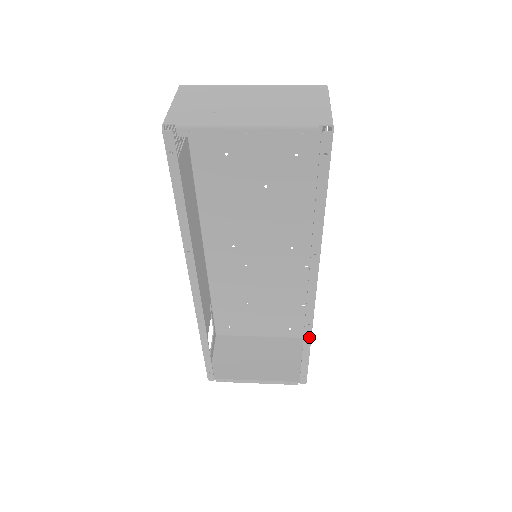
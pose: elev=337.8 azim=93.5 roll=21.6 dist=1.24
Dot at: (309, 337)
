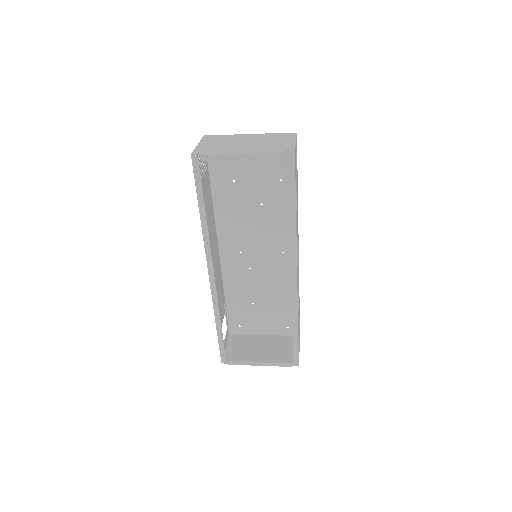
Dot at: (296, 317)
